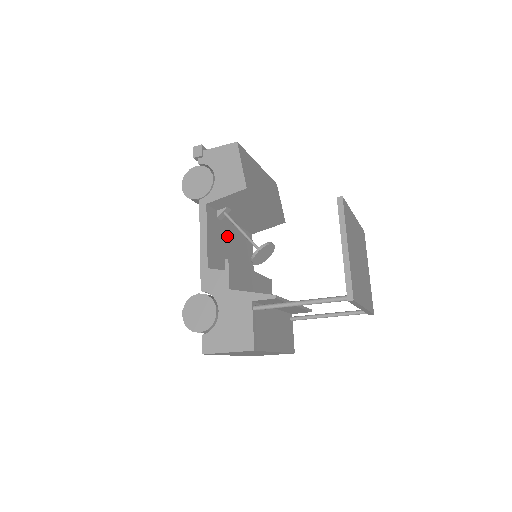
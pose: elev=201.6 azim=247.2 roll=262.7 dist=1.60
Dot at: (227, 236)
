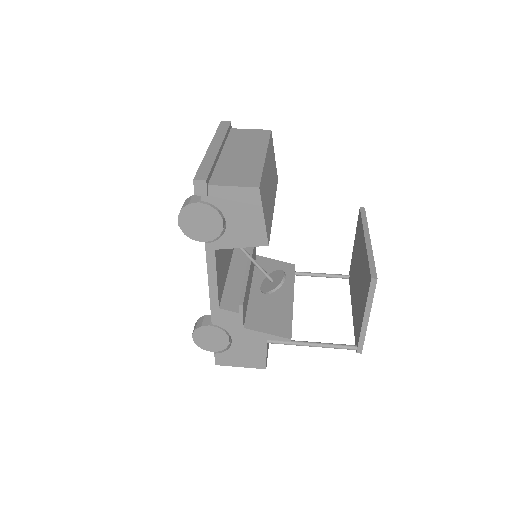
Dot at: occluded
